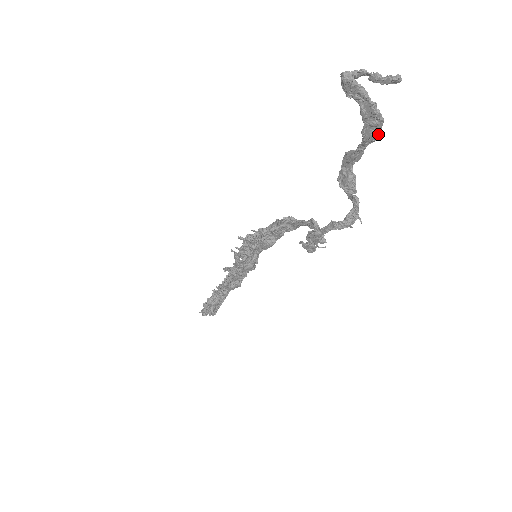
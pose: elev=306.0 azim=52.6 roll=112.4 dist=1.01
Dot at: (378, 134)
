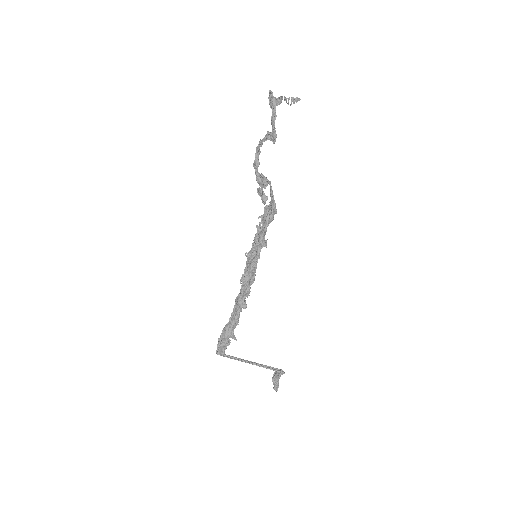
Dot at: (272, 99)
